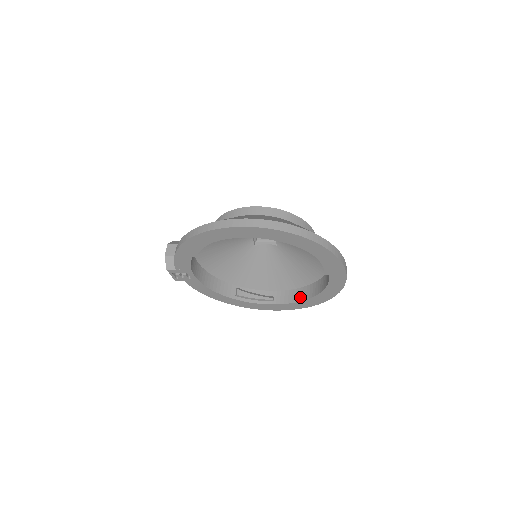
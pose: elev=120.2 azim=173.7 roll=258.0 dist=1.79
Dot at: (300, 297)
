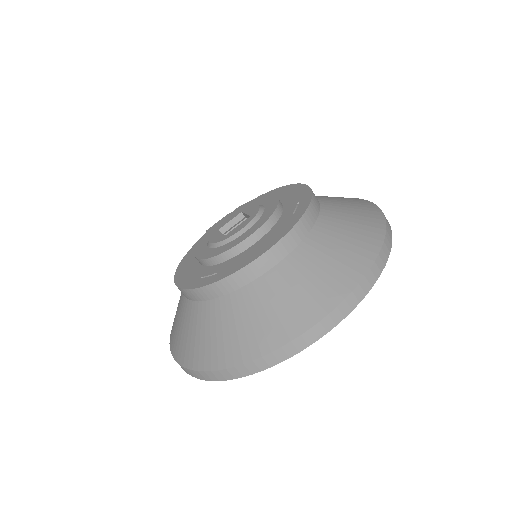
Dot at: occluded
